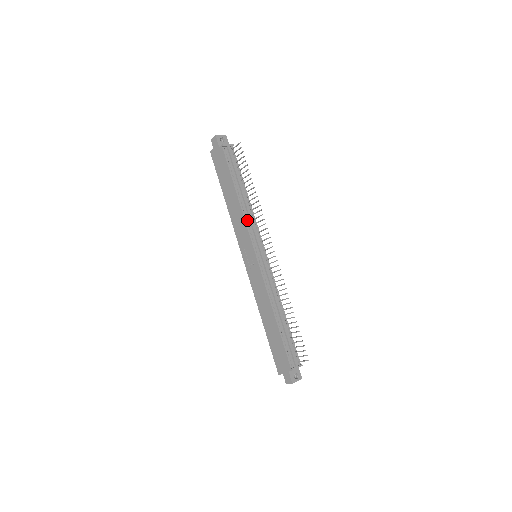
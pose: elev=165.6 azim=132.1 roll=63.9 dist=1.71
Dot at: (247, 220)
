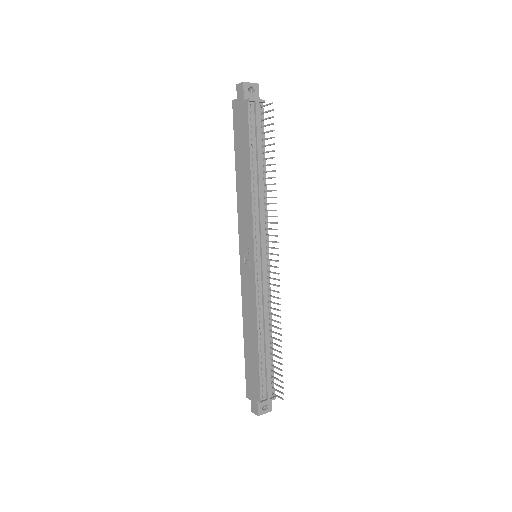
Dot at: (255, 210)
